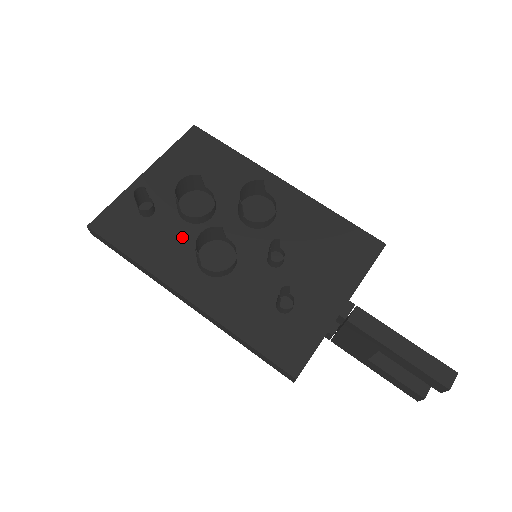
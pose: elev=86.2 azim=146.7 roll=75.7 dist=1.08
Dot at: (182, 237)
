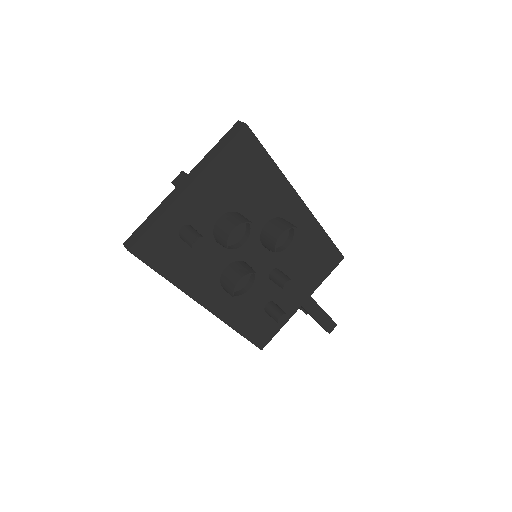
Dot at: (212, 259)
